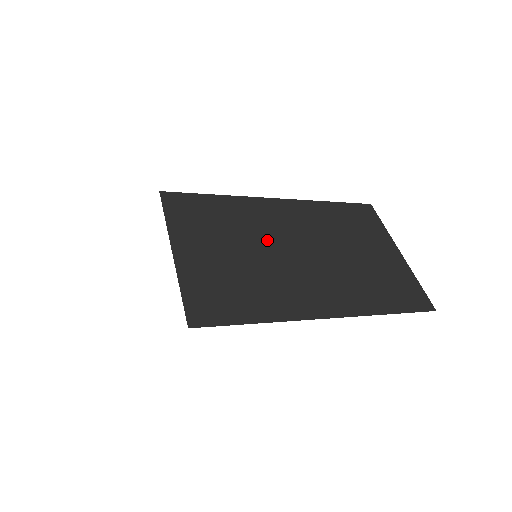
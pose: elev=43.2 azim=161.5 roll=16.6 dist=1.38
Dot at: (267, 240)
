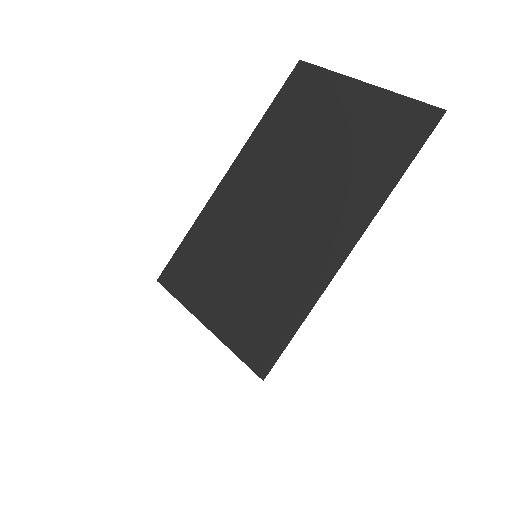
Dot at: (252, 229)
